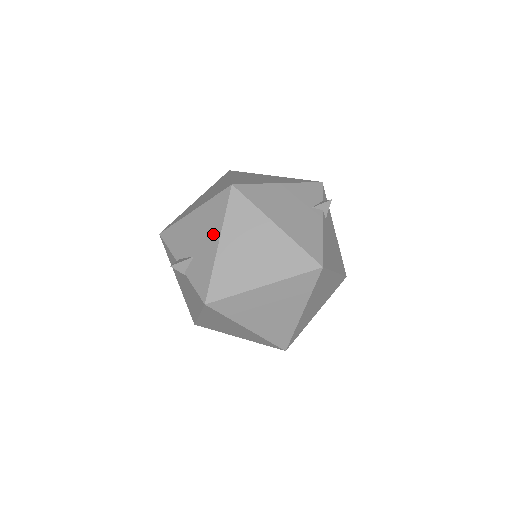
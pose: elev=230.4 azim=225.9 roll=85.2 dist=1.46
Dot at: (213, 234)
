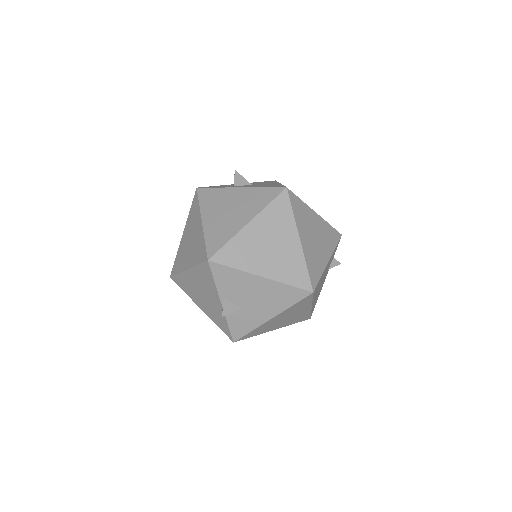
Dot at: (271, 309)
